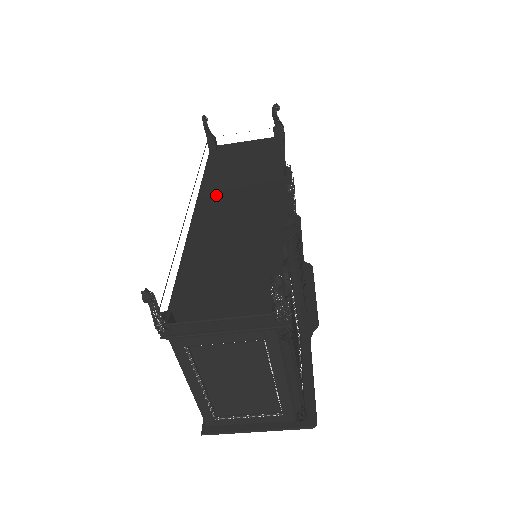
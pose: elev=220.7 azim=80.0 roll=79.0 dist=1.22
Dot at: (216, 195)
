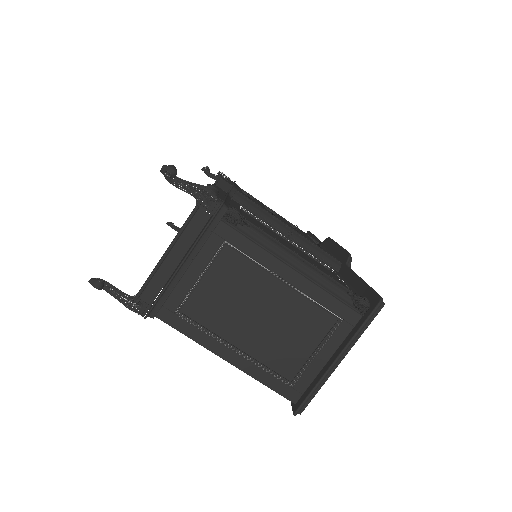
Dot at: occluded
